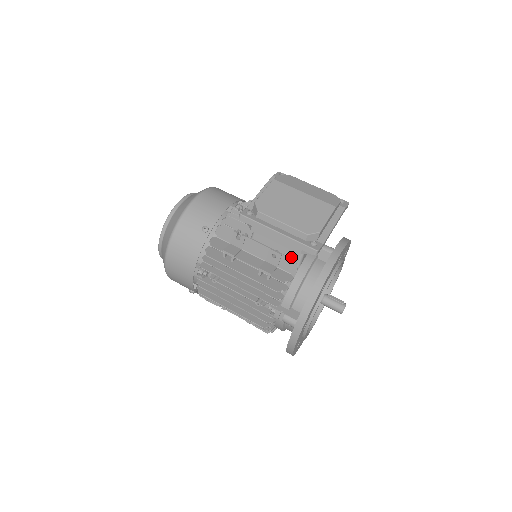
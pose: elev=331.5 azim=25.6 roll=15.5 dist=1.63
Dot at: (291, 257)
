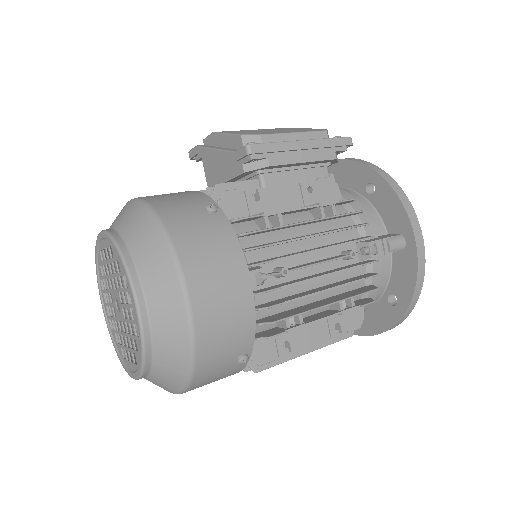
Dot at: (326, 177)
